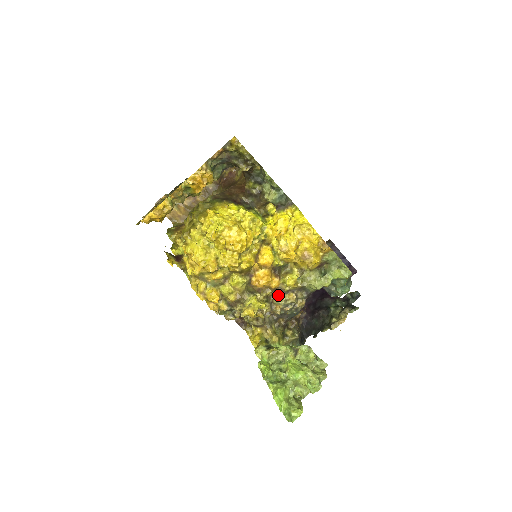
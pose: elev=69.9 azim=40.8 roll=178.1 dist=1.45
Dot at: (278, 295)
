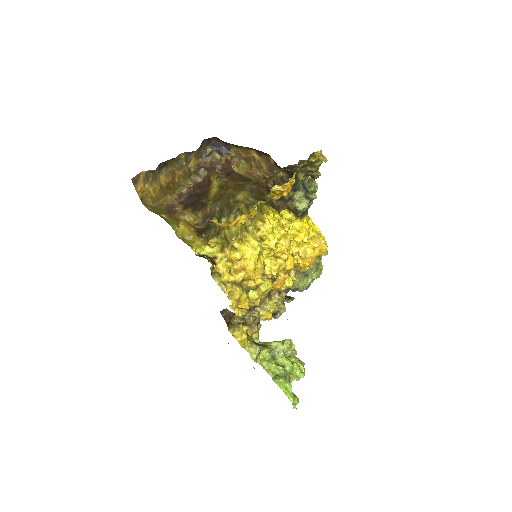
Dot at: (277, 295)
